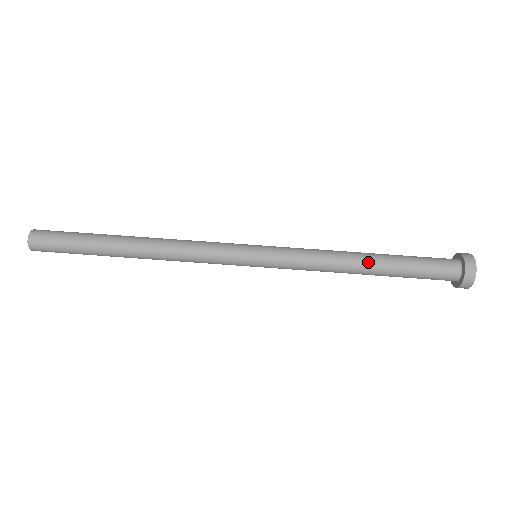
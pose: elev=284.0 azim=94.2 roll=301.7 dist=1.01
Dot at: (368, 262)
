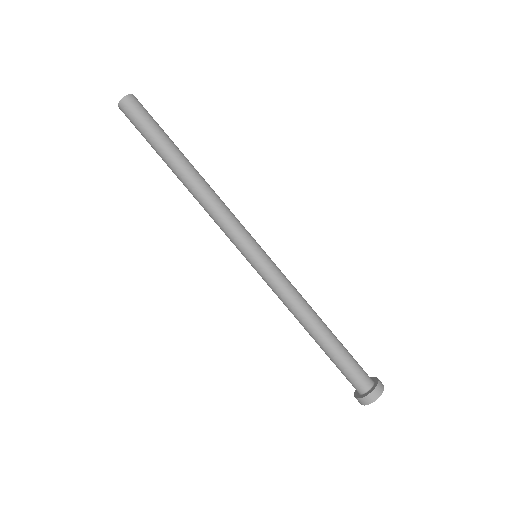
Dot at: (313, 334)
